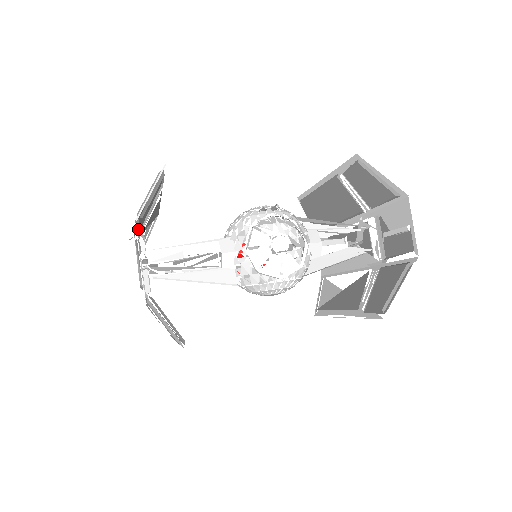
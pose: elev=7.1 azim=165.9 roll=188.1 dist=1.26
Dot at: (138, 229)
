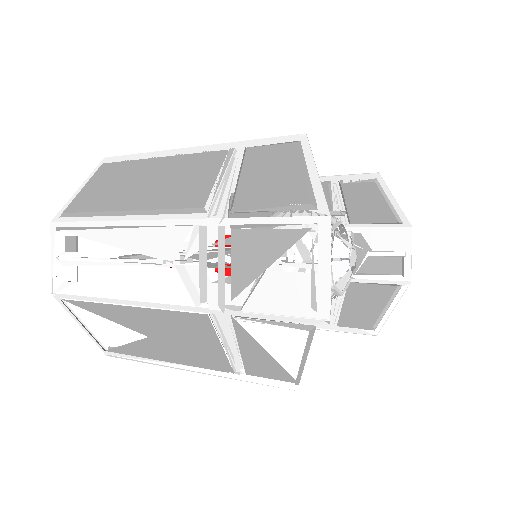
Dot at: occluded
